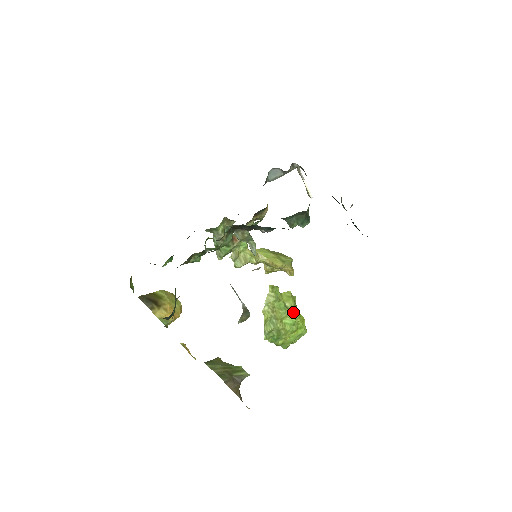
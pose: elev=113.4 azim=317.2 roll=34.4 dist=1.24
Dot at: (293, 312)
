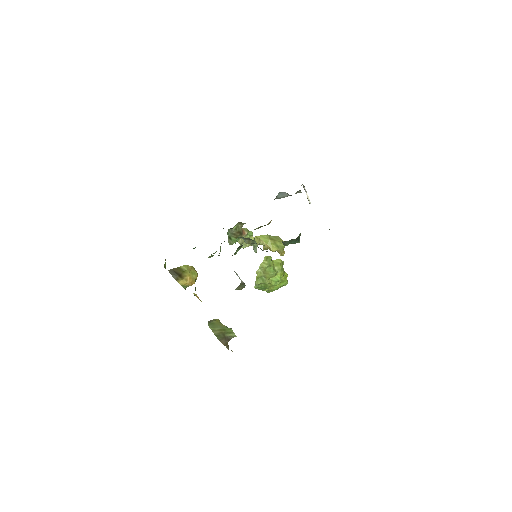
Dot at: (279, 273)
